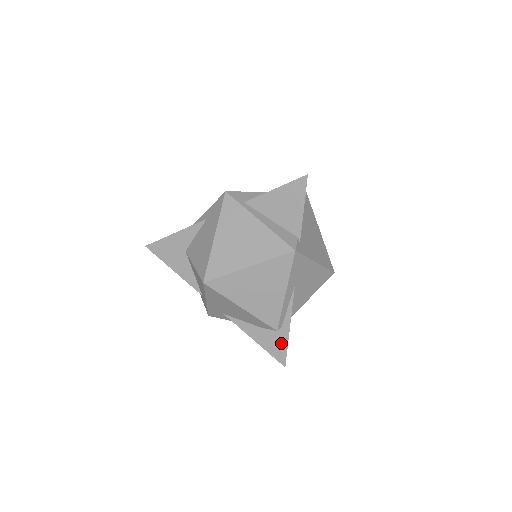
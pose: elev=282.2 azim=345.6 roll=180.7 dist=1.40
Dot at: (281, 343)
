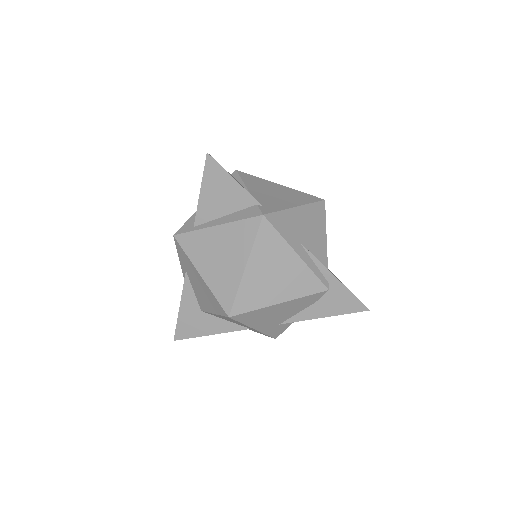
Dot at: (344, 296)
